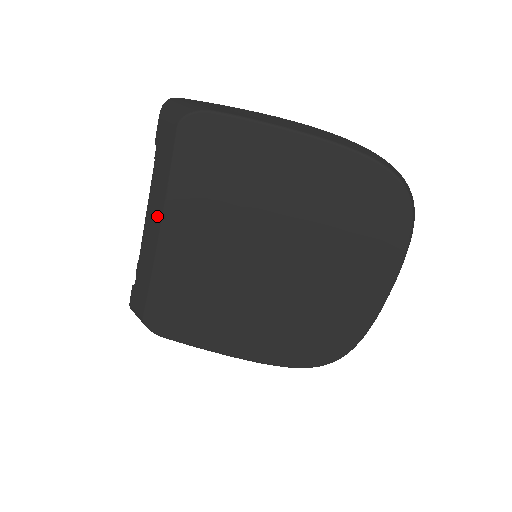
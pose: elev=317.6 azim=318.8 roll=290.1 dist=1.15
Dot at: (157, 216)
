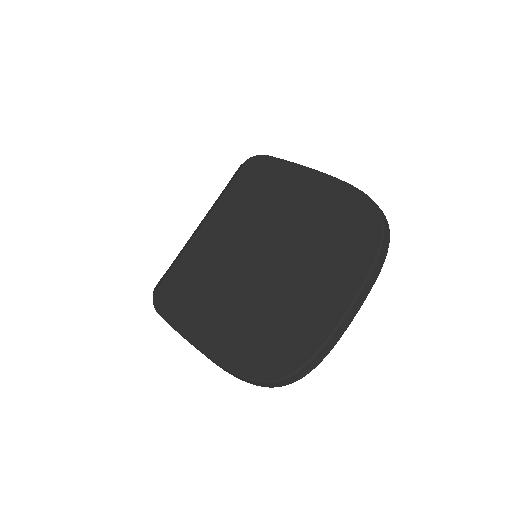
Dot at: (207, 215)
